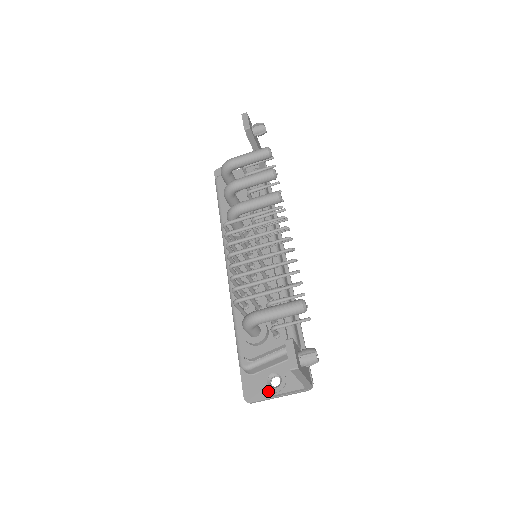
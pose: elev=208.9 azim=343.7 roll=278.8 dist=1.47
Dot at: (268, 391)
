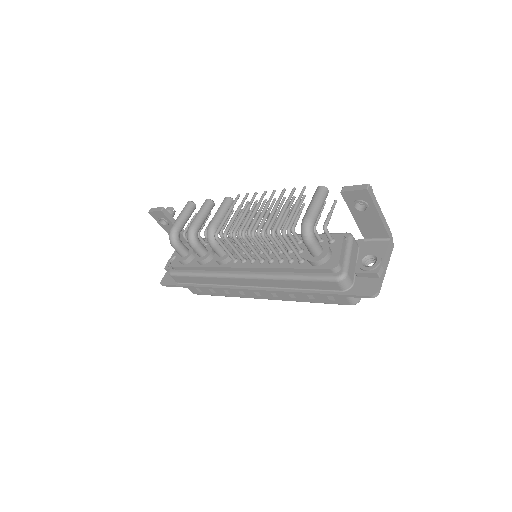
Dot at: (376, 268)
